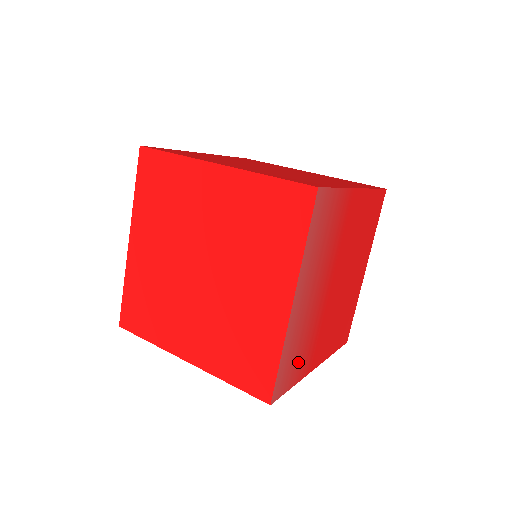
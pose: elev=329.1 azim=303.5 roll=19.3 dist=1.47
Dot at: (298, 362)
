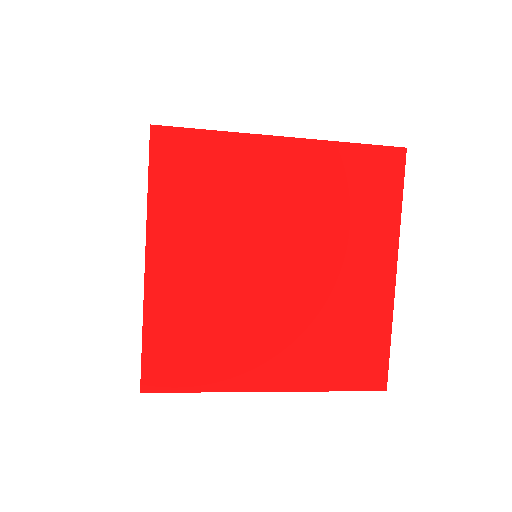
Dot at: occluded
